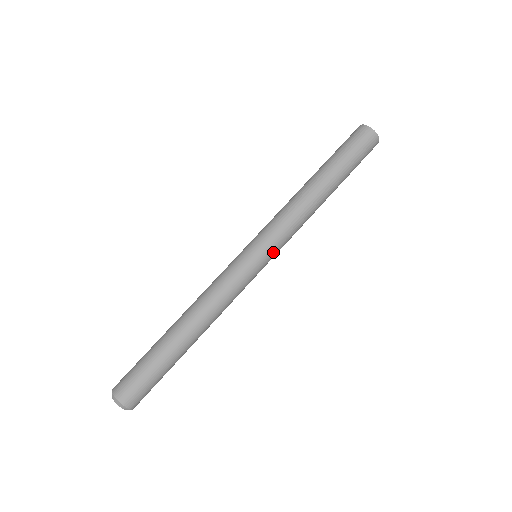
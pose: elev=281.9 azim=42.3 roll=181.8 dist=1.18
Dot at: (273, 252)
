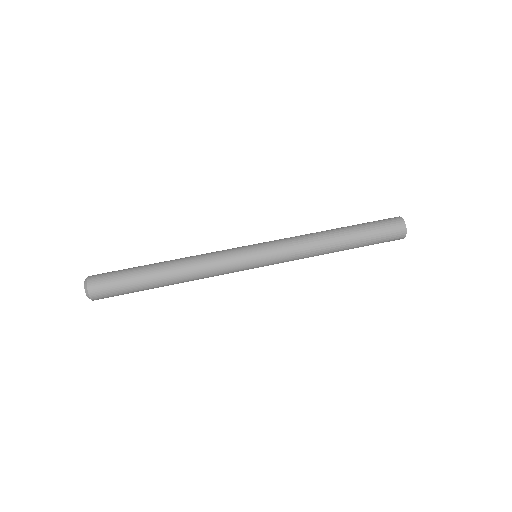
Dot at: (267, 247)
